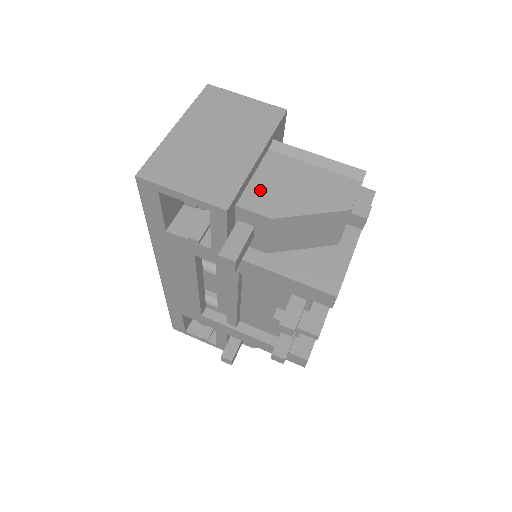
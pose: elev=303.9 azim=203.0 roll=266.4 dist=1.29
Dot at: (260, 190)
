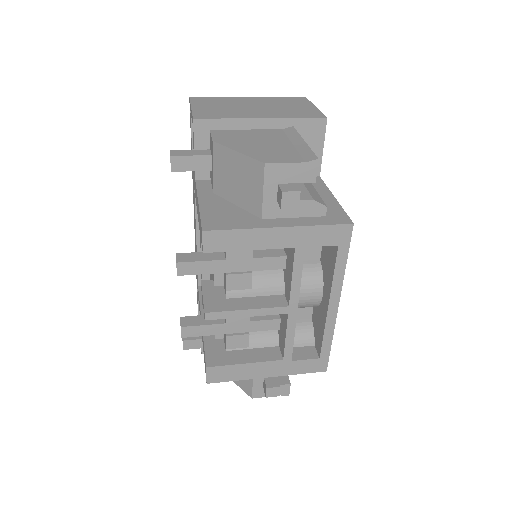
Dot at: (236, 133)
